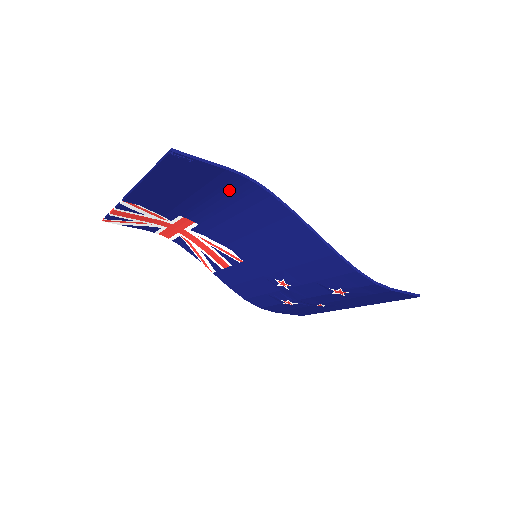
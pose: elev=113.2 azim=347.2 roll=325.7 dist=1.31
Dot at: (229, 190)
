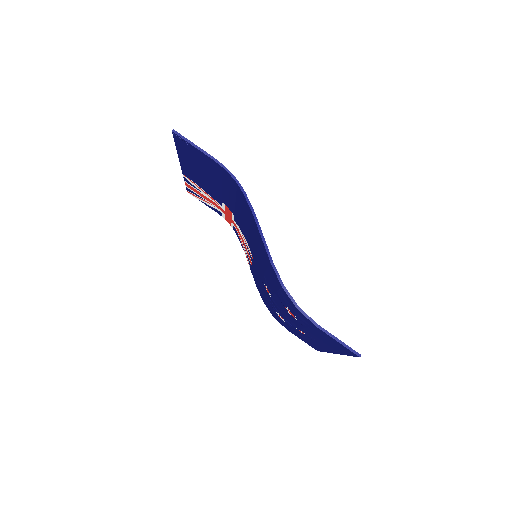
Dot at: (228, 183)
